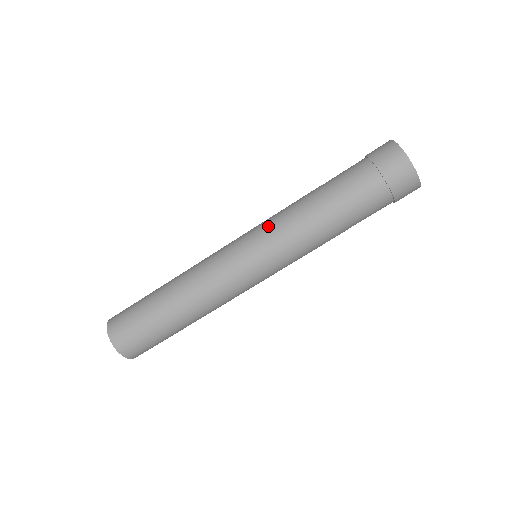
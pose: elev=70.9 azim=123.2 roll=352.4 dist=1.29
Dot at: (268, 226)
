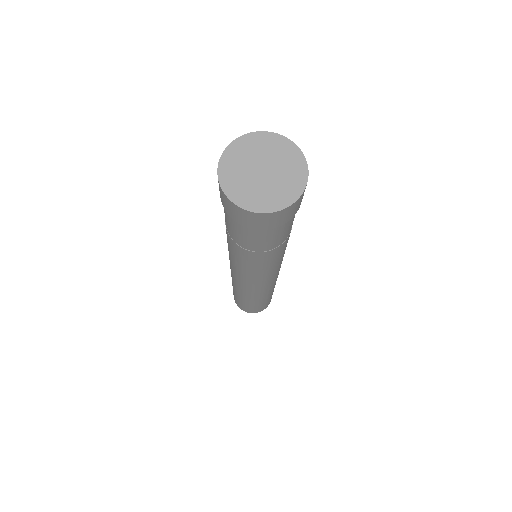
Dot at: occluded
